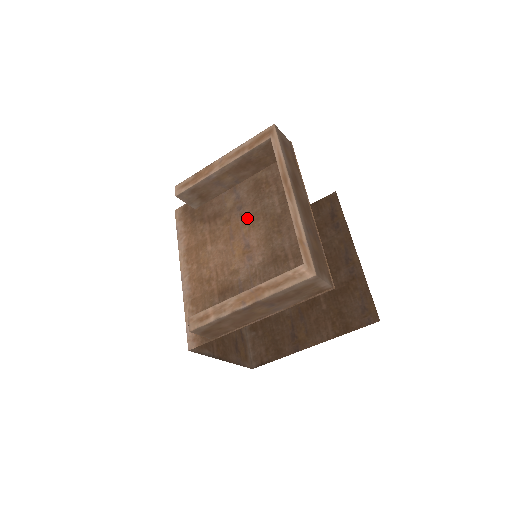
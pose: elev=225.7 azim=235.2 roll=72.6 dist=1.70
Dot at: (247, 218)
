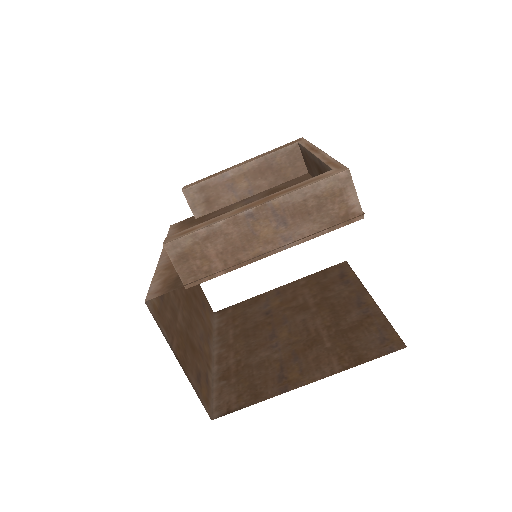
Dot at: occluded
